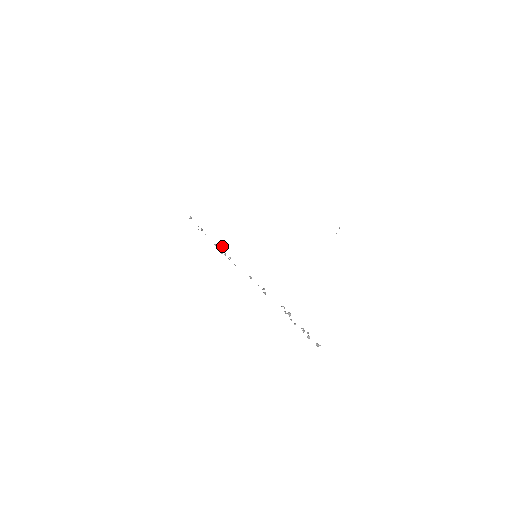
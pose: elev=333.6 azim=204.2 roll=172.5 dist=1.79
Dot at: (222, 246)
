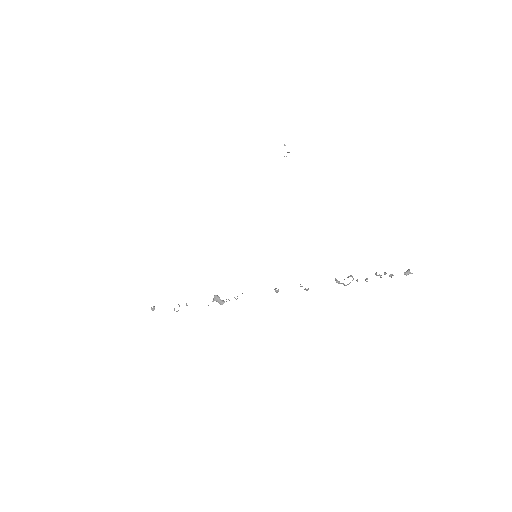
Dot at: (215, 295)
